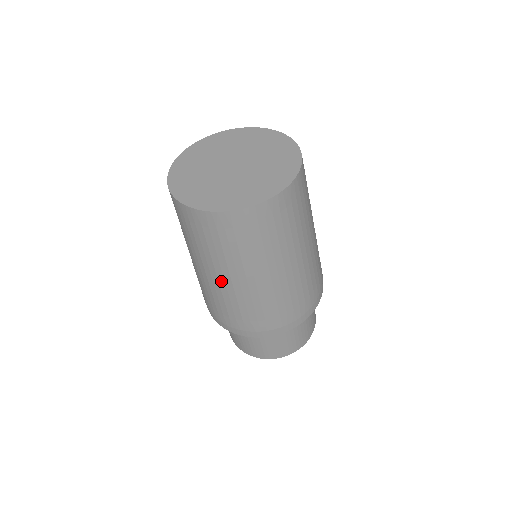
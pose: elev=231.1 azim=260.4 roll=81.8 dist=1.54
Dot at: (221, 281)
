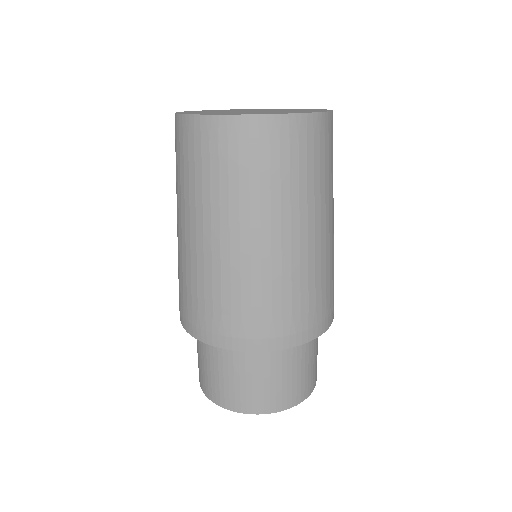
Dot at: (215, 240)
